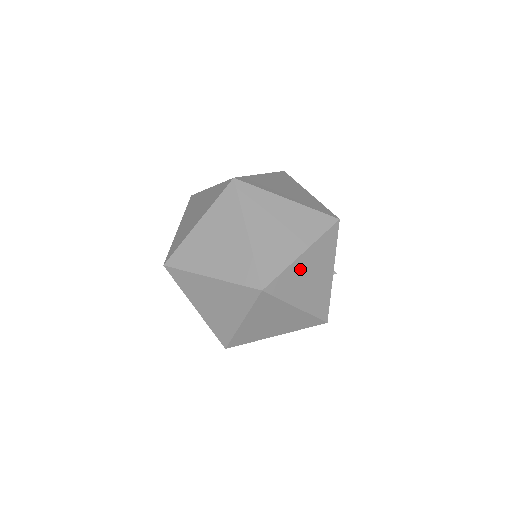
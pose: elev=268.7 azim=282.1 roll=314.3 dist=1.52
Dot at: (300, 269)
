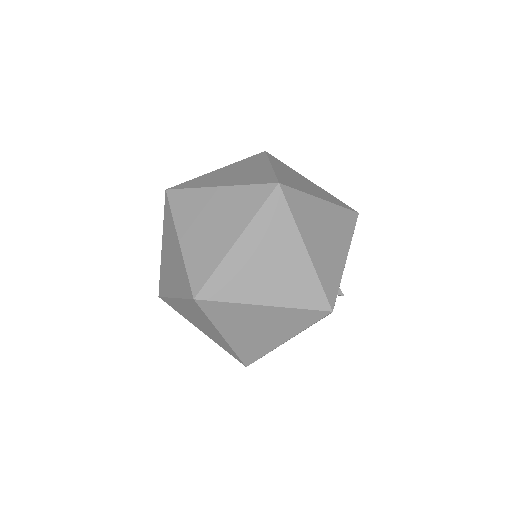
Dot at: (317, 211)
